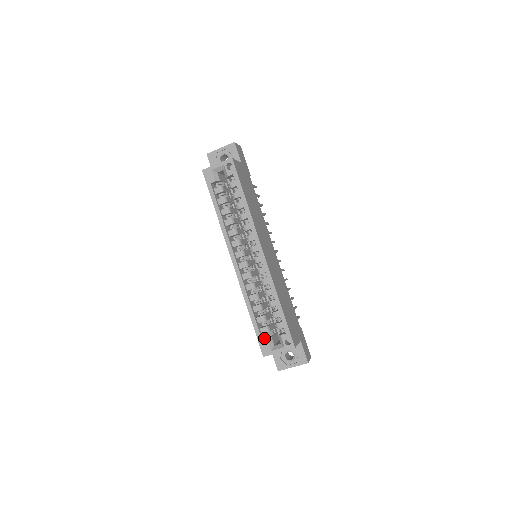
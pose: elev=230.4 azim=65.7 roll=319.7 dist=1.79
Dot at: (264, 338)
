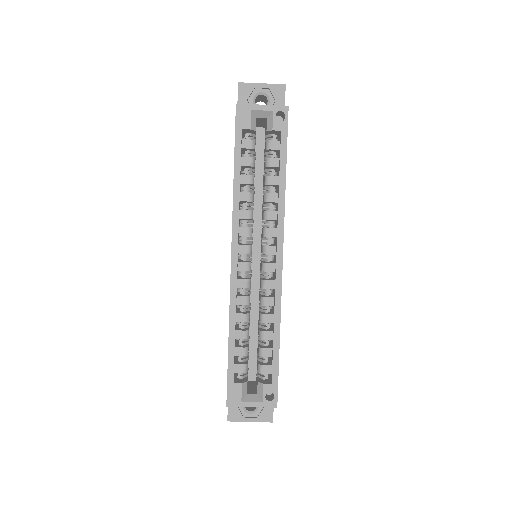
Dot at: (234, 378)
